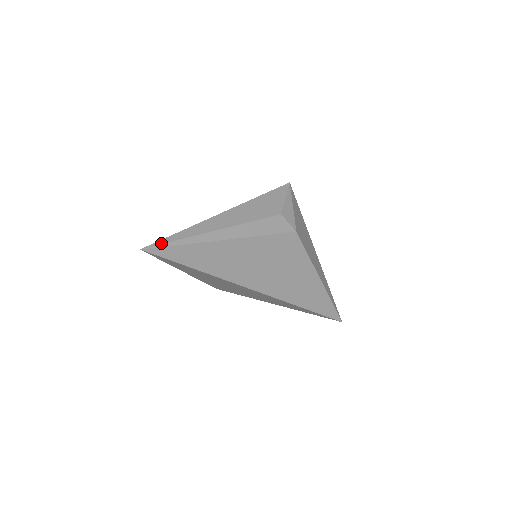
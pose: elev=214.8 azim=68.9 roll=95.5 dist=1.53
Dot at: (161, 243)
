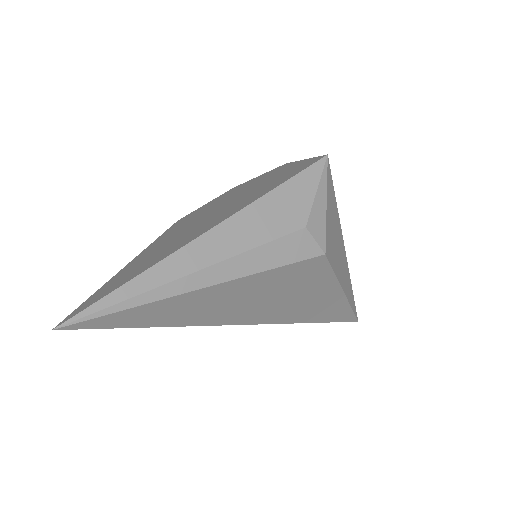
Dot at: (92, 311)
